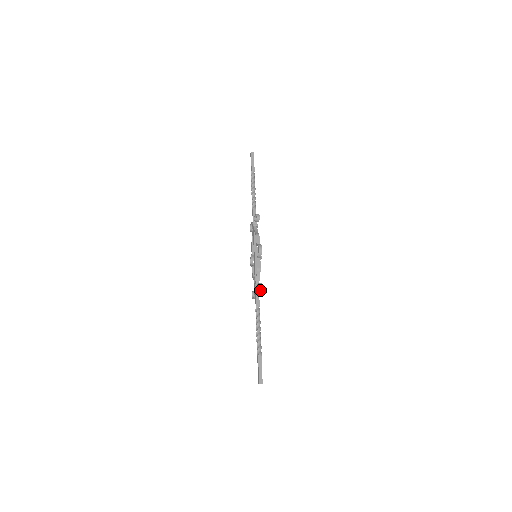
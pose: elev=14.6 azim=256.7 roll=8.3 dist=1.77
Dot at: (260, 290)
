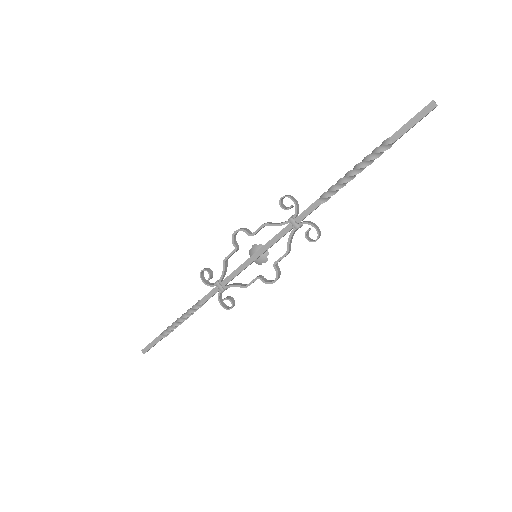
Dot at: (227, 308)
